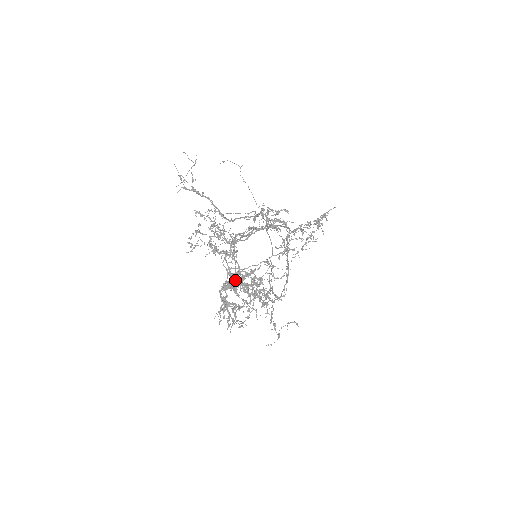
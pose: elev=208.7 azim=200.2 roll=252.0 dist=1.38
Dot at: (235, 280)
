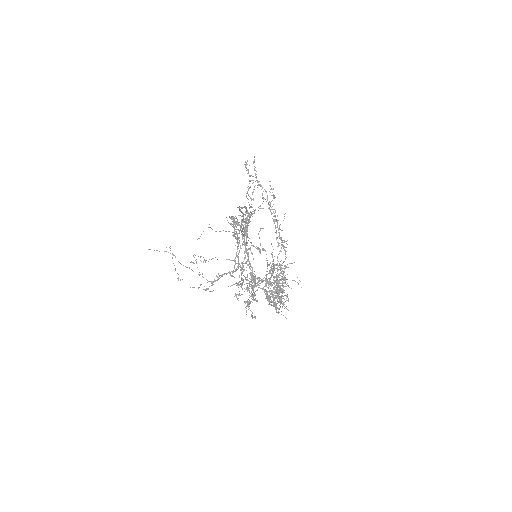
Dot at: occluded
